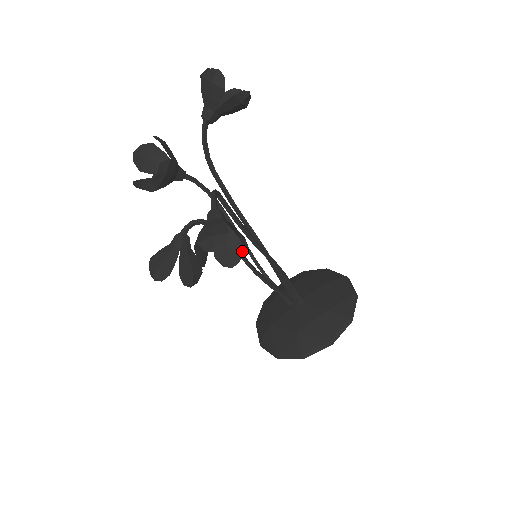
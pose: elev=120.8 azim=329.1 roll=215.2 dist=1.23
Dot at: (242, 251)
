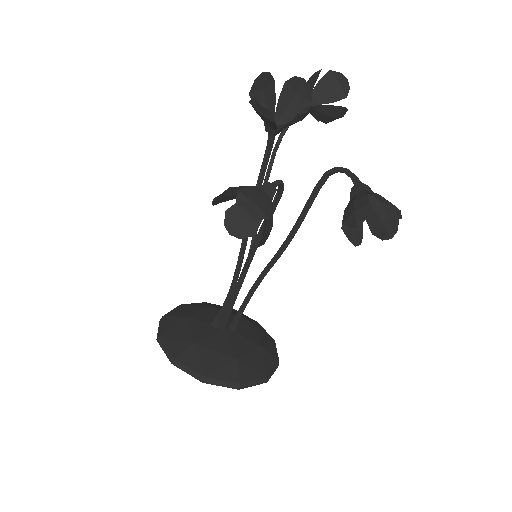
Dot at: (362, 236)
